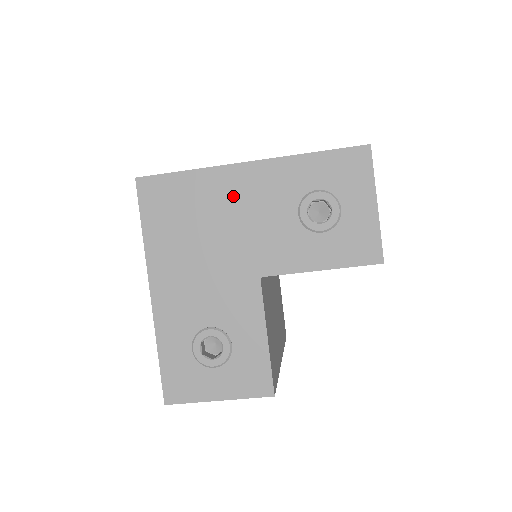
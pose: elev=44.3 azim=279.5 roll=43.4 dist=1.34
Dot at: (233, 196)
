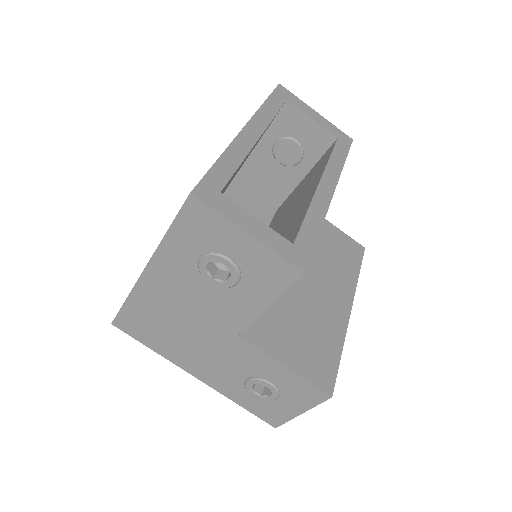
Dot at: (163, 298)
